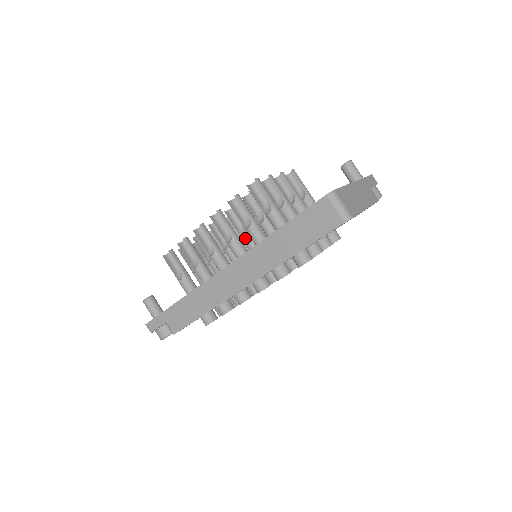
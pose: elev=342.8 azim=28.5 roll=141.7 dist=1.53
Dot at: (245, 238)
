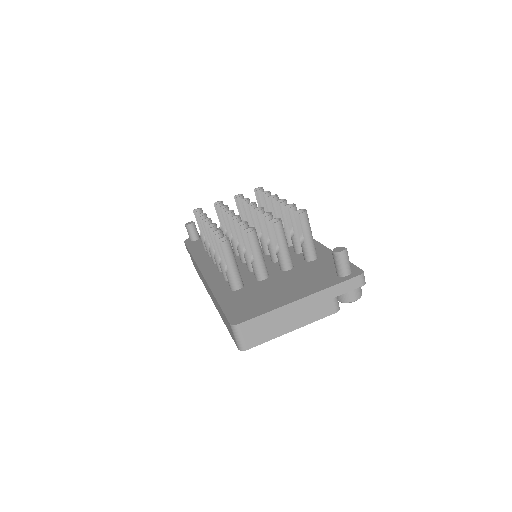
Dot at: (238, 250)
